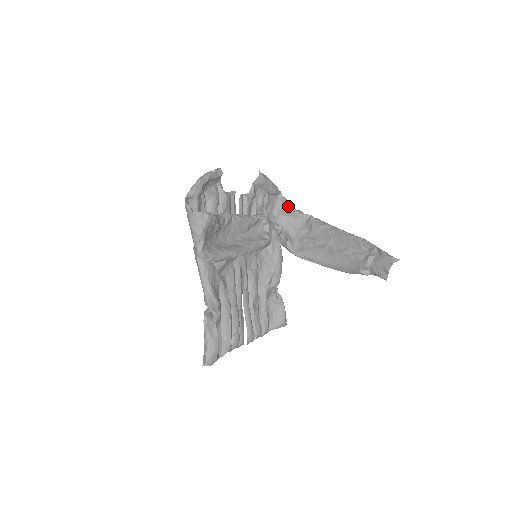
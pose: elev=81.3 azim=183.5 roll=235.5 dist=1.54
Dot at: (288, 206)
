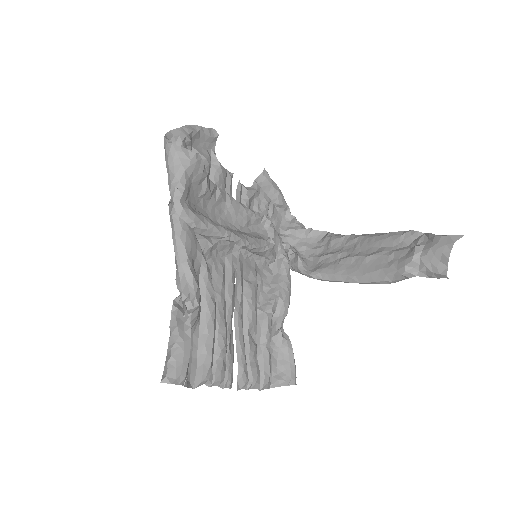
Dot at: (298, 224)
